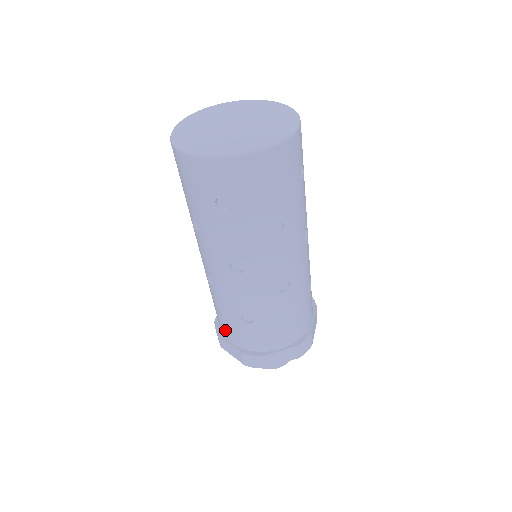
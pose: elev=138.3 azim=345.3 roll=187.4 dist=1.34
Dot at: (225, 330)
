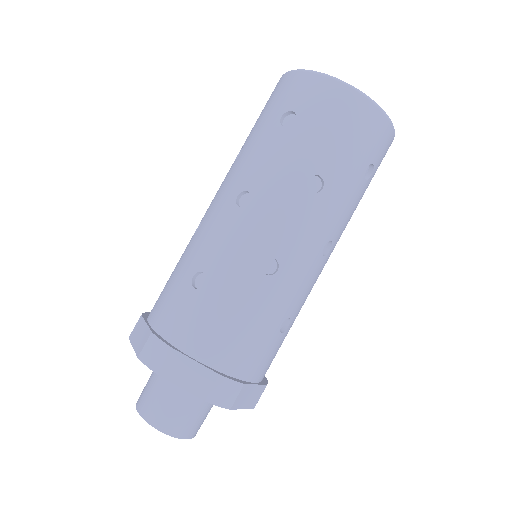
Dot at: (158, 303)
